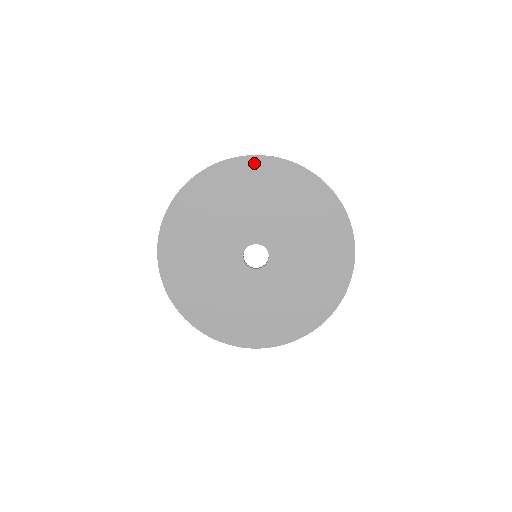
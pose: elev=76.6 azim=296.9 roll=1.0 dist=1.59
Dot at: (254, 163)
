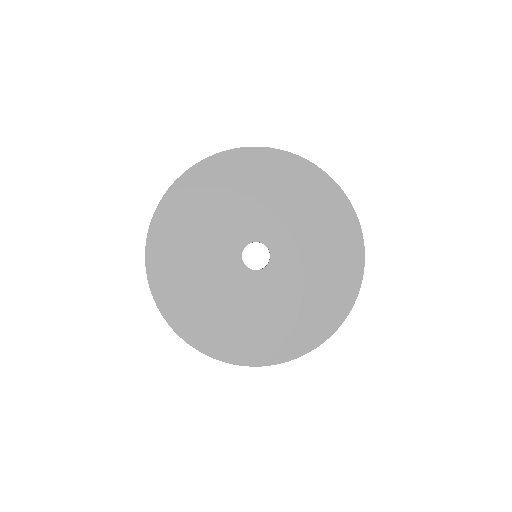
Dot at: (304, 167)
